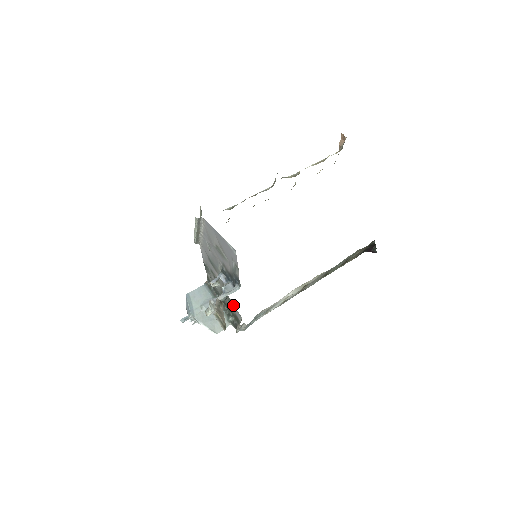
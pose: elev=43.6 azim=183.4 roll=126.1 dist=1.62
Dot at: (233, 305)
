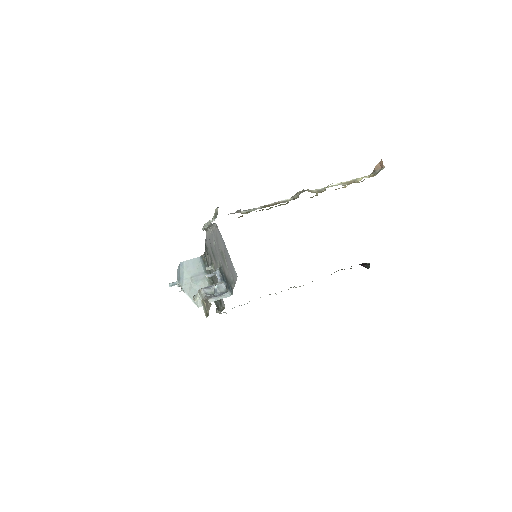
Dot at: occluded
